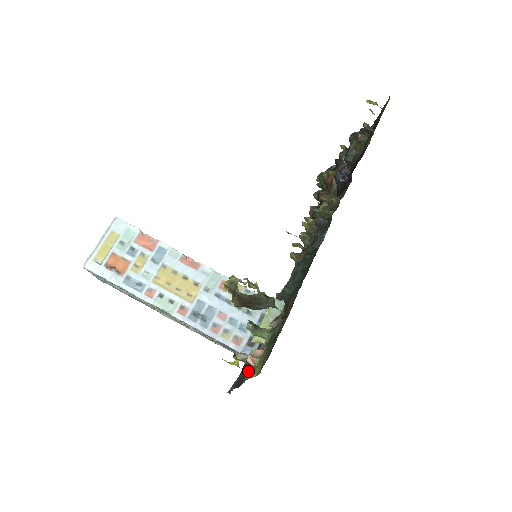
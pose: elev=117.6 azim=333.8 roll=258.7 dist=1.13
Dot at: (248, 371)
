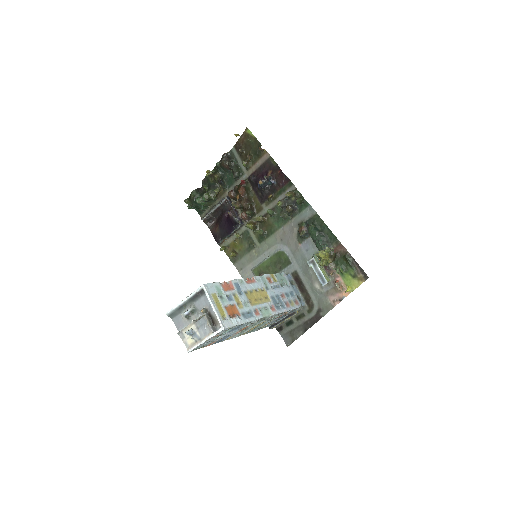
Dot at: (325, 304)
